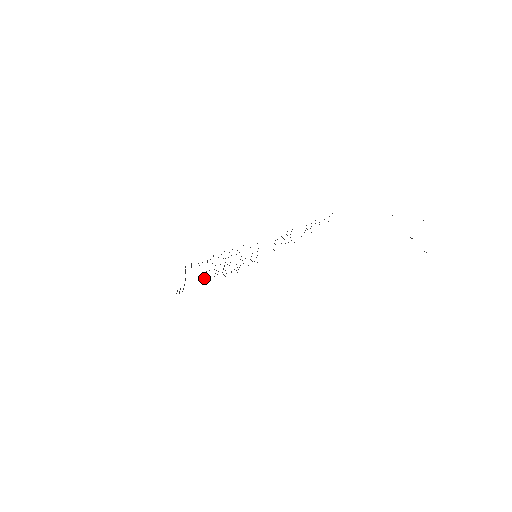
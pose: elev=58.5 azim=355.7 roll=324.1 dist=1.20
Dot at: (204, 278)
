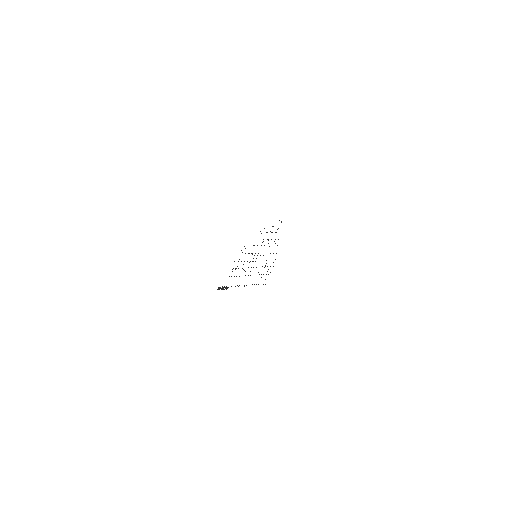
Dot at: occluded
